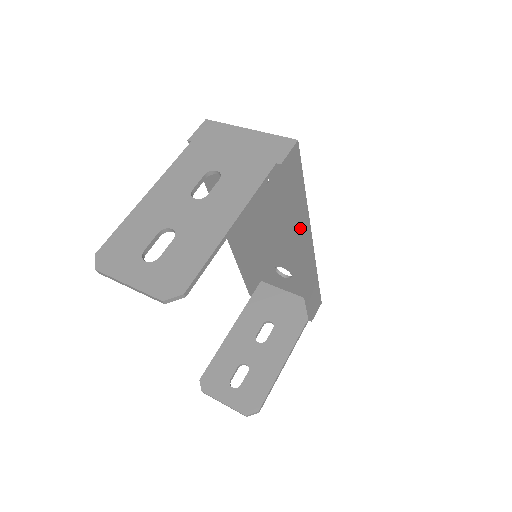
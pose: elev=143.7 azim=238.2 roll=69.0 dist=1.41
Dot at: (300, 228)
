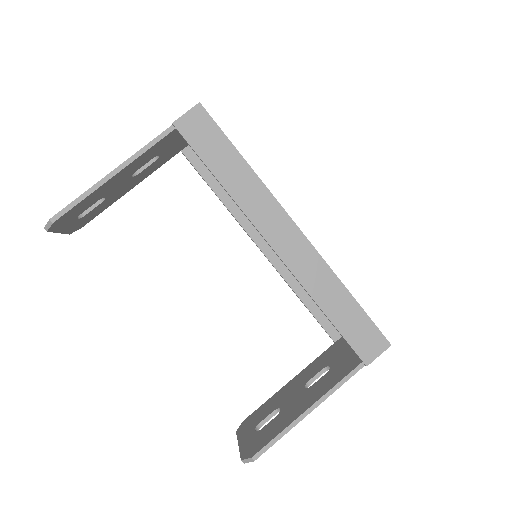
Dot at: (252, 202)
